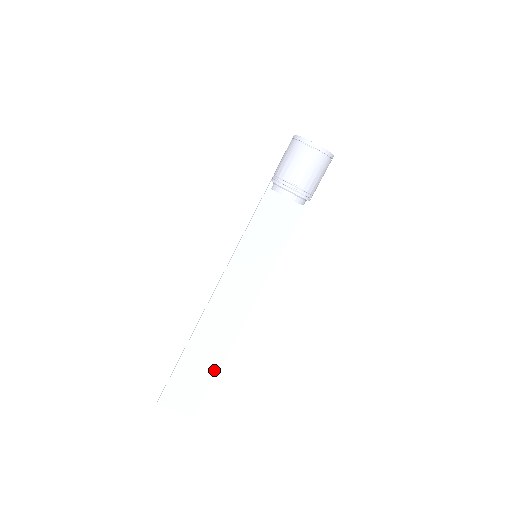
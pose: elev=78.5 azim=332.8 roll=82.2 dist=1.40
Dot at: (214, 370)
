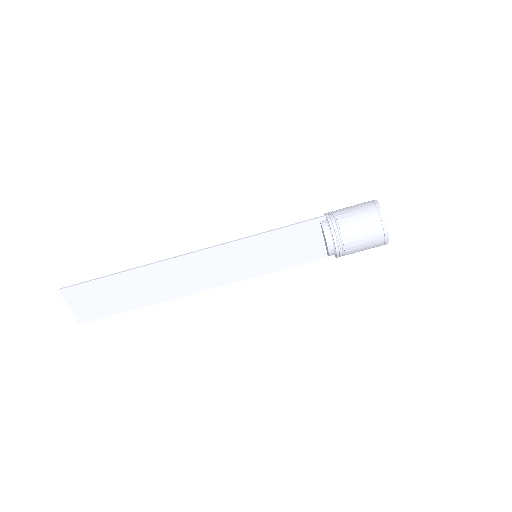
Dot at: (134, 305)
